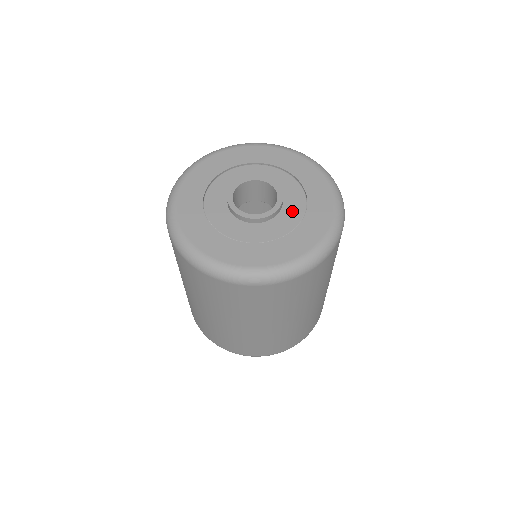
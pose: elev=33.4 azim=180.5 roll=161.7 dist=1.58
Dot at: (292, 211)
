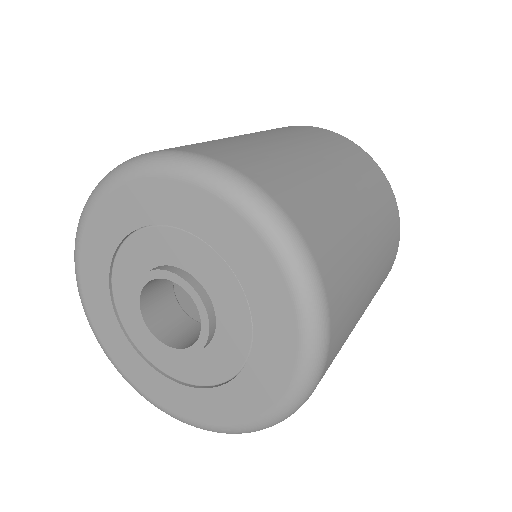
Dot at: (211, 365)
